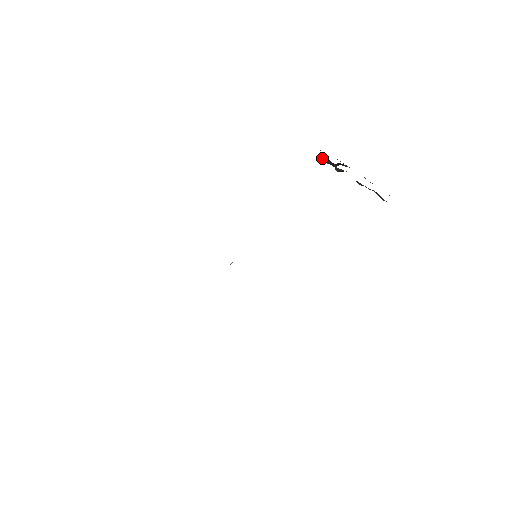
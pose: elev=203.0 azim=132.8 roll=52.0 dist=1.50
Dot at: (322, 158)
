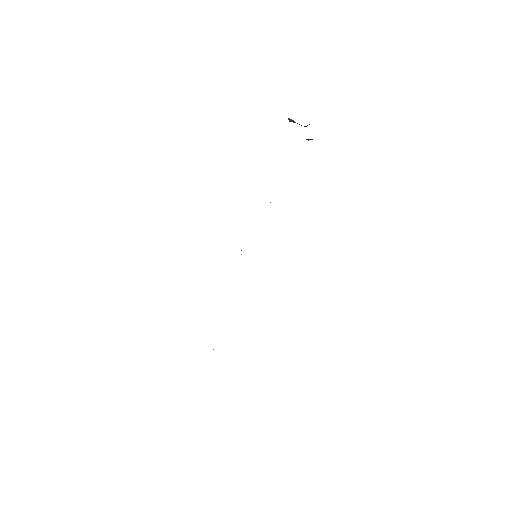
Dot at: (289, 120)
